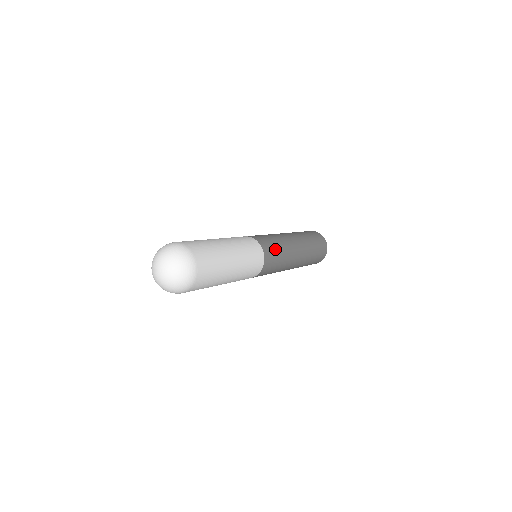
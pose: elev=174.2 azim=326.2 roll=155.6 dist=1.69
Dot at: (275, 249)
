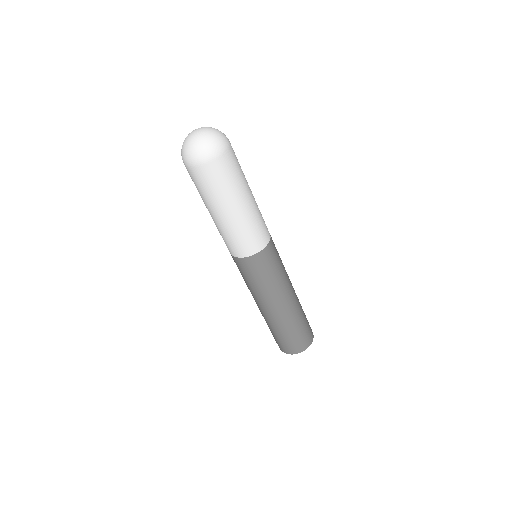
Dot at: occluded
